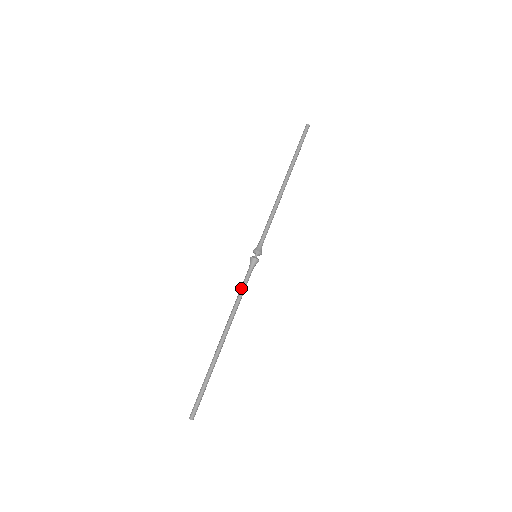
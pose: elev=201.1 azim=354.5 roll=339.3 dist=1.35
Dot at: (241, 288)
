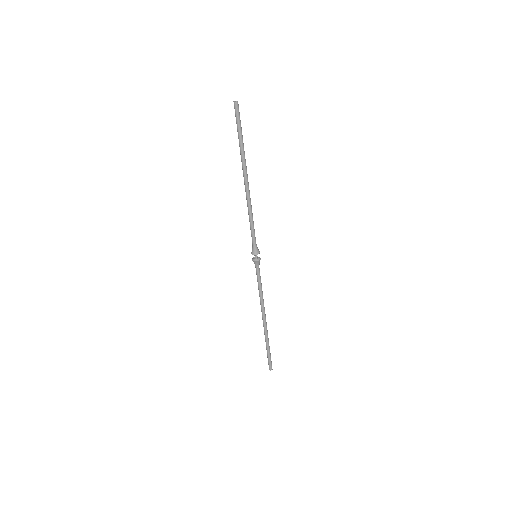
Dot at: (260, 285)
